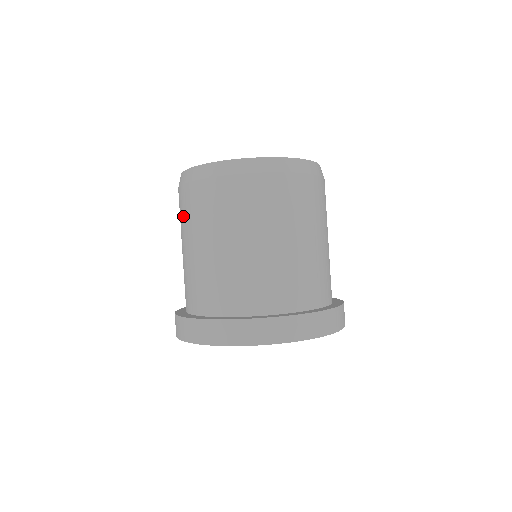
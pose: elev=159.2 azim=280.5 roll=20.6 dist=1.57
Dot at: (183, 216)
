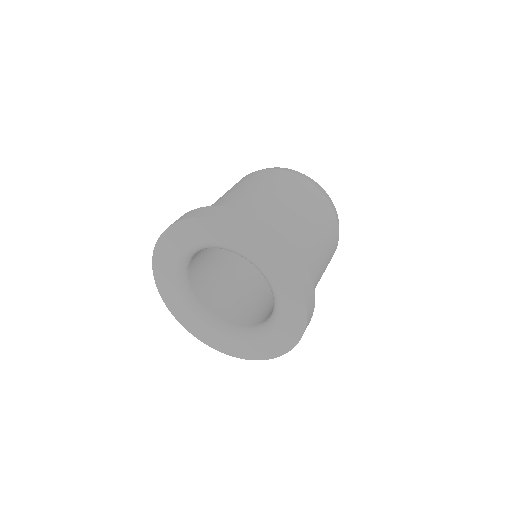
Dot at: occluded
